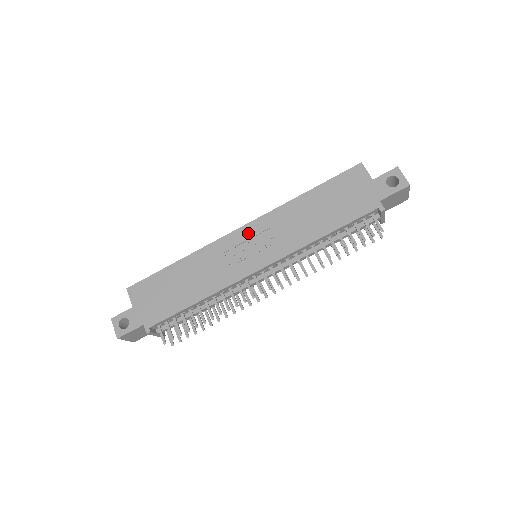
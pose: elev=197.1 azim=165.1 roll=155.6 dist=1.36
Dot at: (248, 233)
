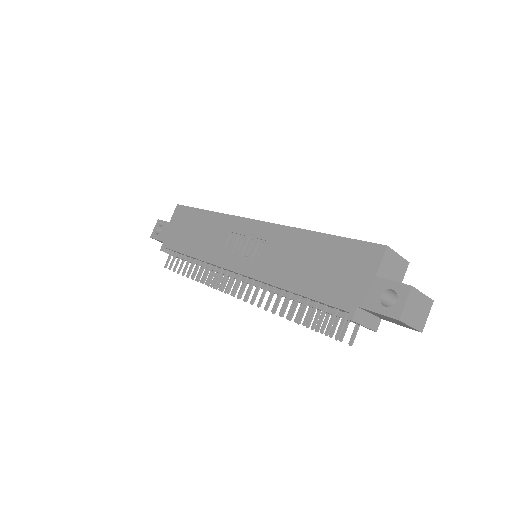
Dot at: (255, 230)
